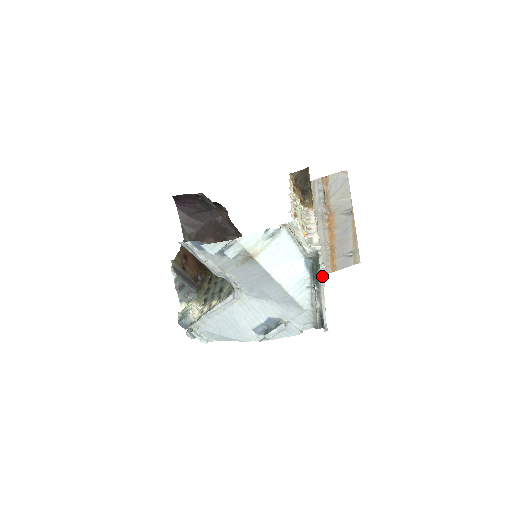
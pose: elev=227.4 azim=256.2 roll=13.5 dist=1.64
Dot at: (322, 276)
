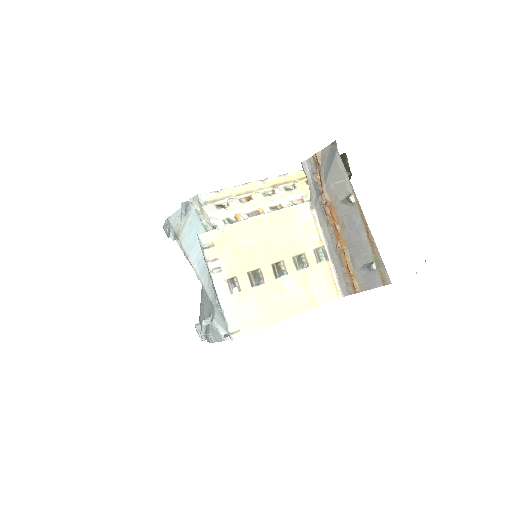
Dot at: (206, 259)
